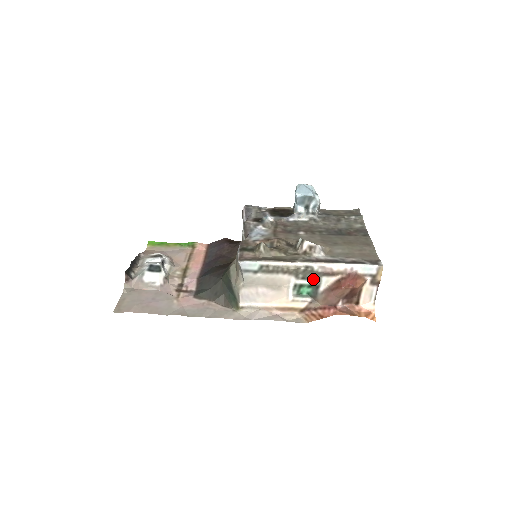
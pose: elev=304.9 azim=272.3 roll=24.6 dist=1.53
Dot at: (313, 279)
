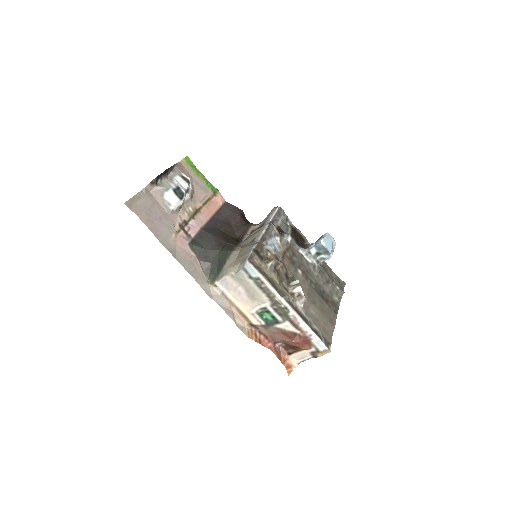
Dot at: (280, 316)
